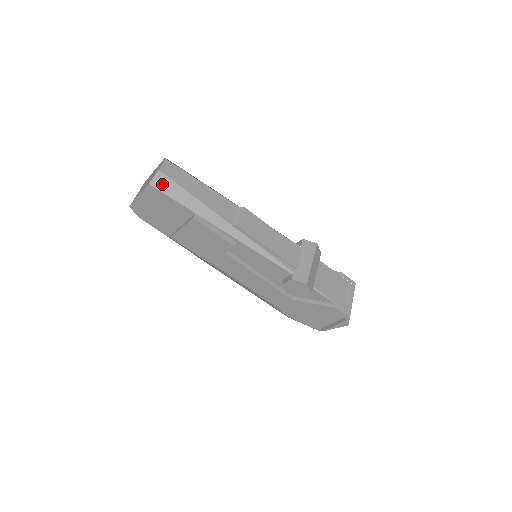
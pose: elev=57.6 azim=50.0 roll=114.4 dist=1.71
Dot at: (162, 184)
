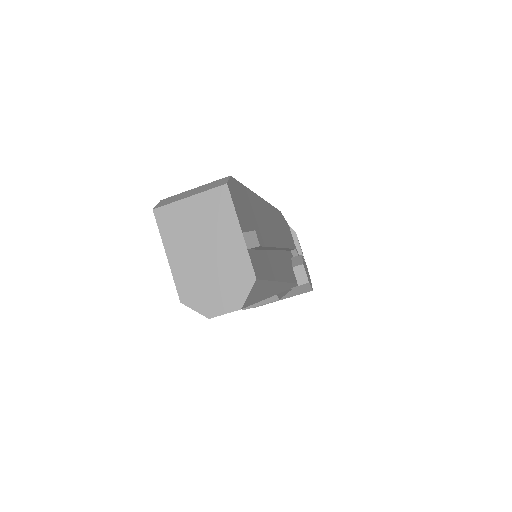
Dot at: occluded
